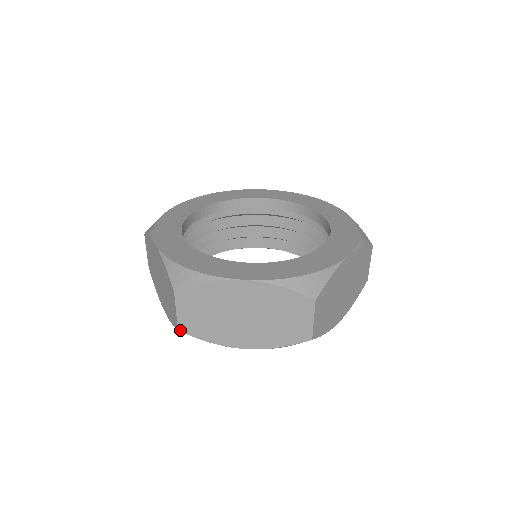
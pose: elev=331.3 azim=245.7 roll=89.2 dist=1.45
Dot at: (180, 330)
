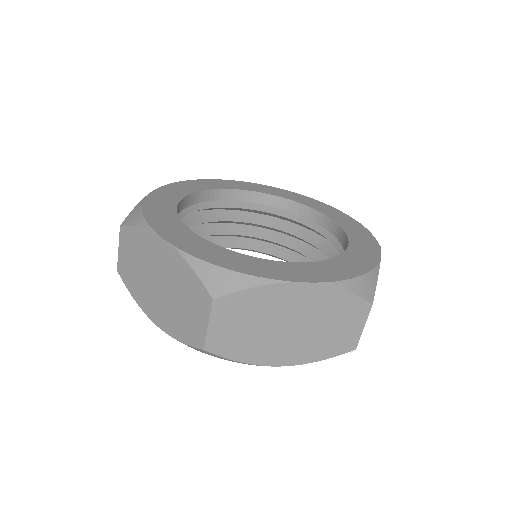
Dot at: (206, 349)
